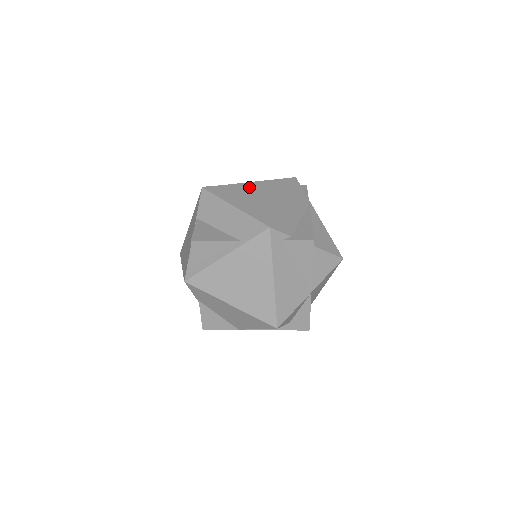
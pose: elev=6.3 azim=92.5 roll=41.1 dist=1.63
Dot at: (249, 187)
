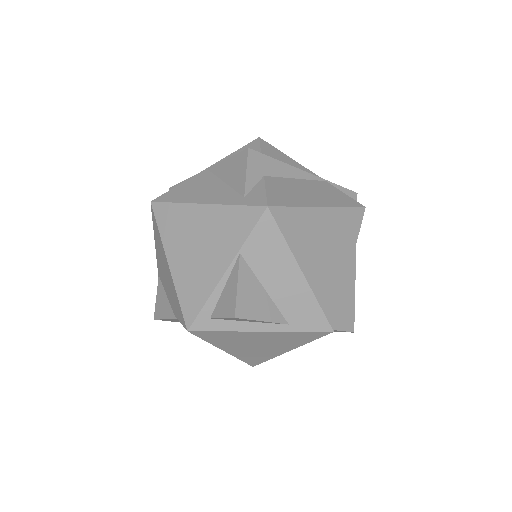
Dot at: (321, 222)
